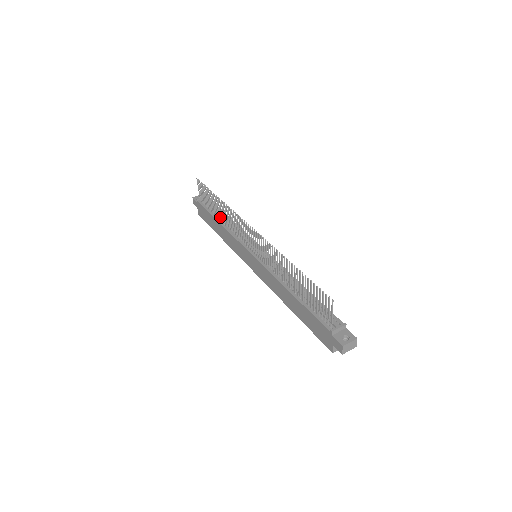
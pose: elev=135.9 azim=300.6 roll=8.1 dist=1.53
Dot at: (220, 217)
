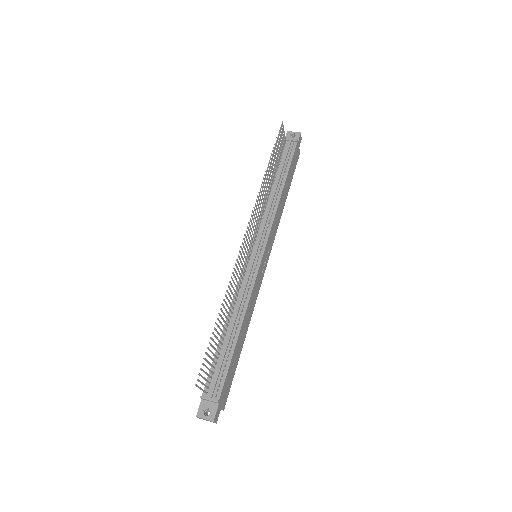
Dot at: (270, 184)
